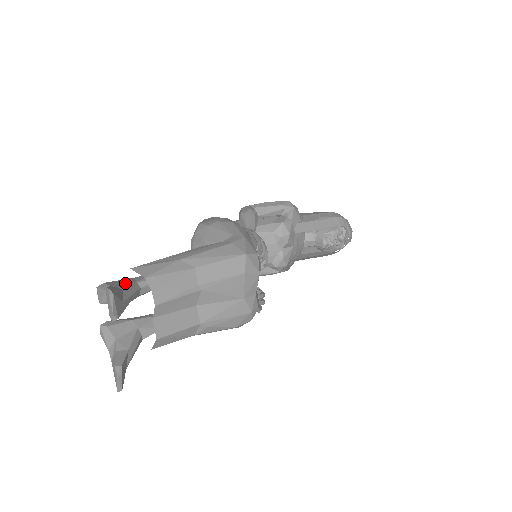
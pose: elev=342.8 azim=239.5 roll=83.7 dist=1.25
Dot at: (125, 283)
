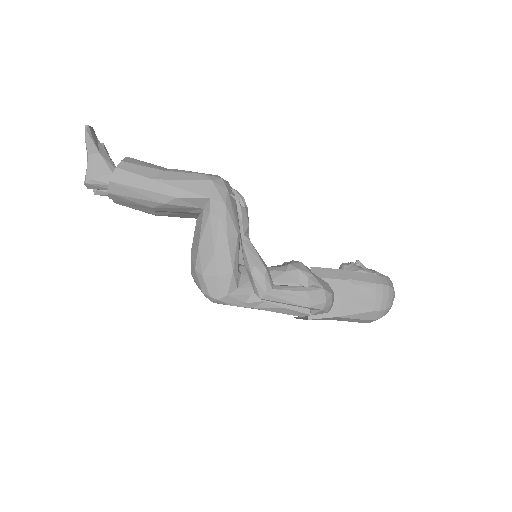
Dot at: occluded
